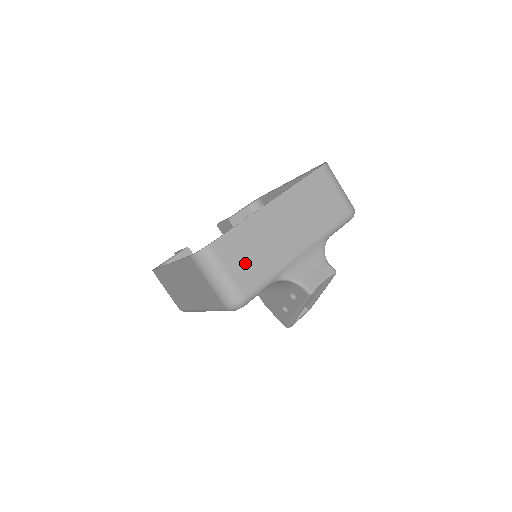
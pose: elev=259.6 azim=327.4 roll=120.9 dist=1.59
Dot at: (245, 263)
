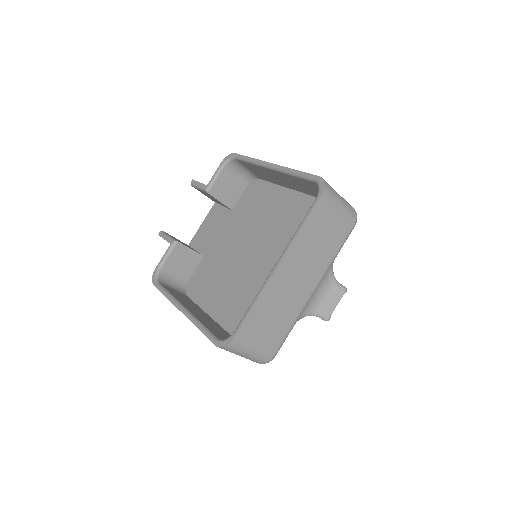
Dot at: (267, 332)
